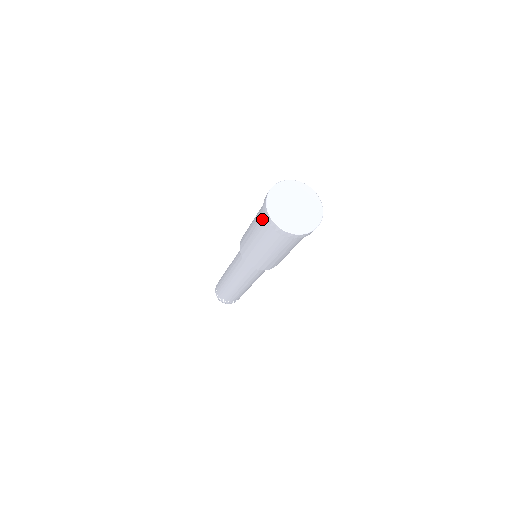
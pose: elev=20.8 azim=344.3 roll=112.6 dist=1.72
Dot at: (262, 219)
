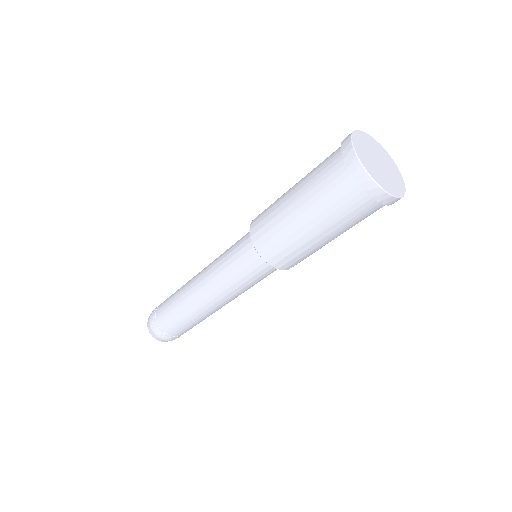
Dot at: (330, 155)
